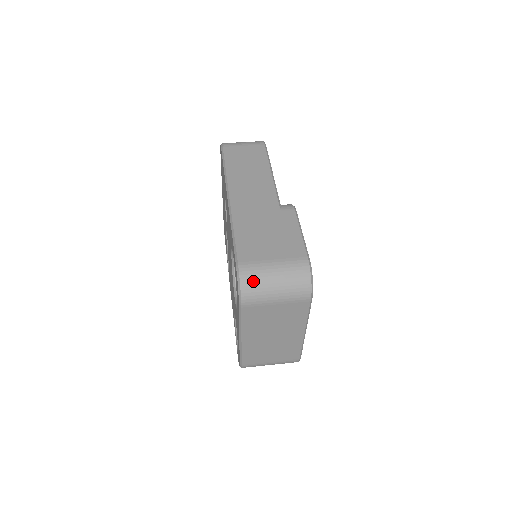
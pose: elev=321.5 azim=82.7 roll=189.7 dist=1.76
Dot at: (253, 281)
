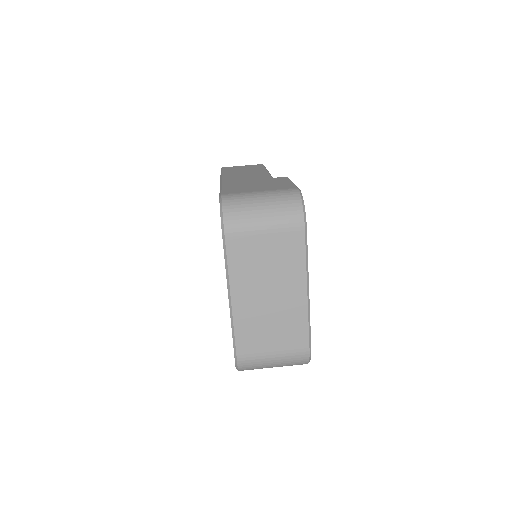
Dot at: (237, 205)
